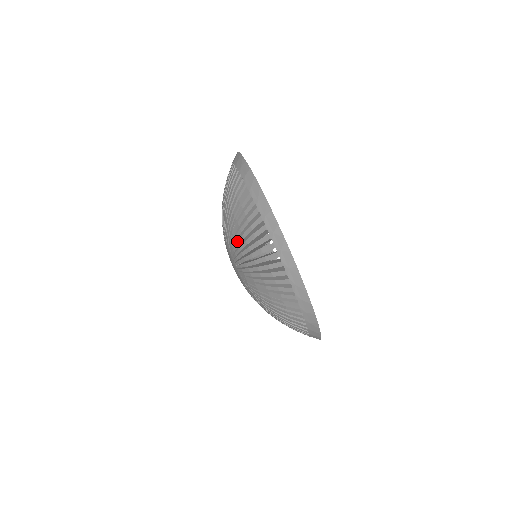
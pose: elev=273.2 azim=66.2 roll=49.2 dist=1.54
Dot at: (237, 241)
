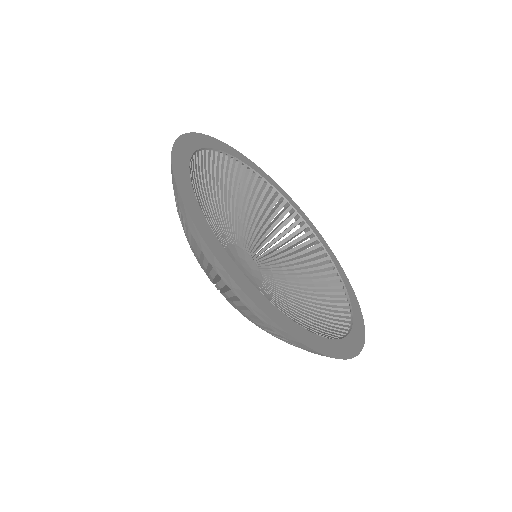
Dot at: occluded
